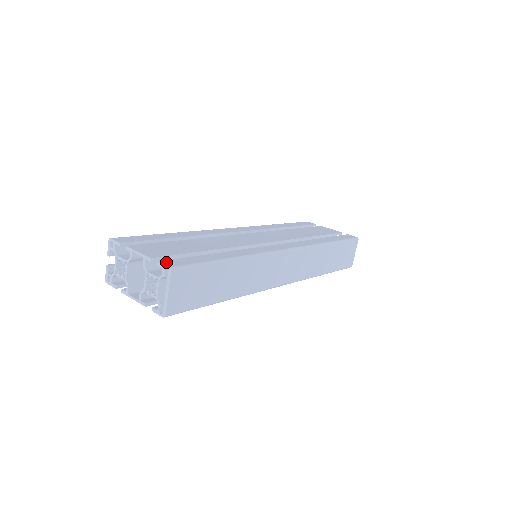
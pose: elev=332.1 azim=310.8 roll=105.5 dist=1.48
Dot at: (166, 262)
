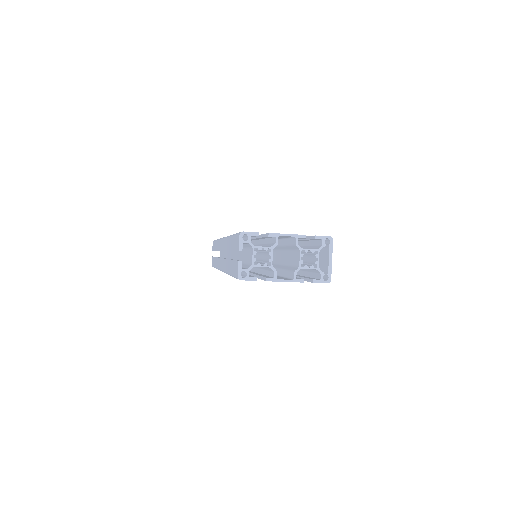
Dot at: (318, 236)
